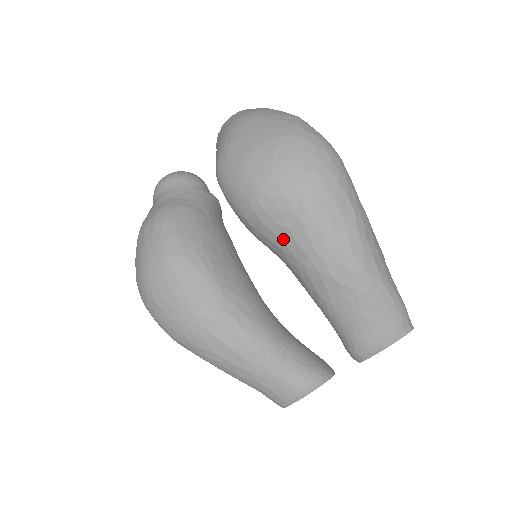
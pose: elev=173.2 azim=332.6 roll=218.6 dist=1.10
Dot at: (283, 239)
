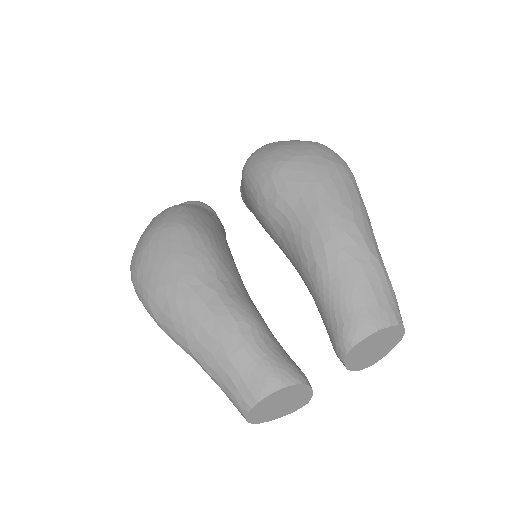
Dot at: (293, 206)
